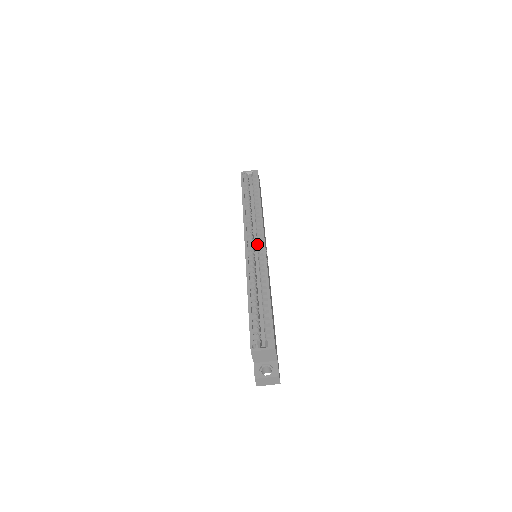
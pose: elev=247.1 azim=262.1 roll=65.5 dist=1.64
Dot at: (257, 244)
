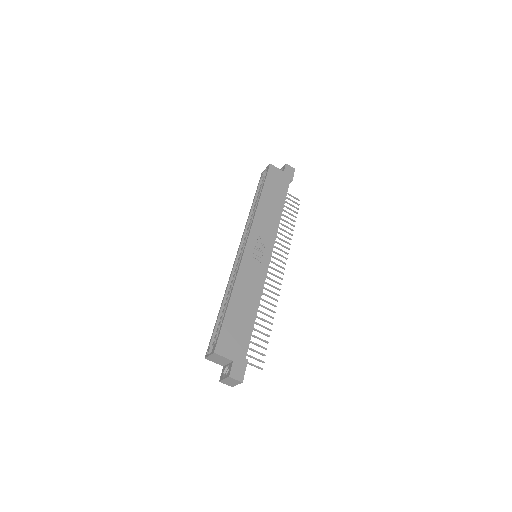
Dot at: occluded
